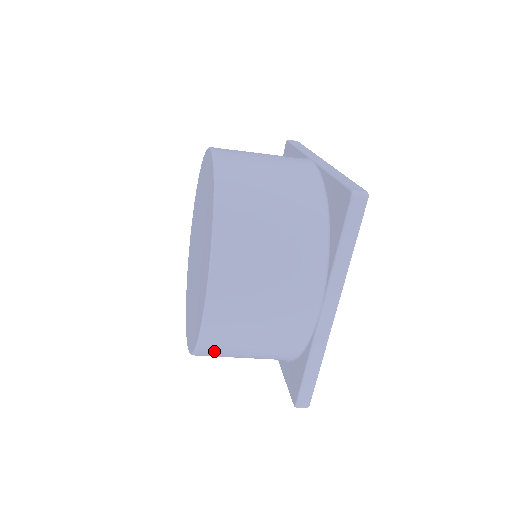
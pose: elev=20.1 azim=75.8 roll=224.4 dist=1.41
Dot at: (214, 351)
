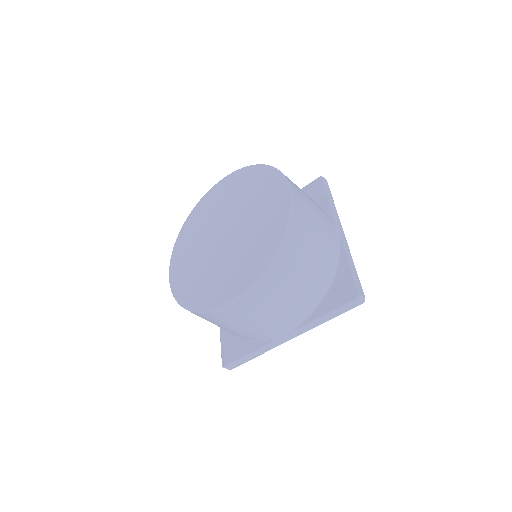
Dot at: (294, 244)
